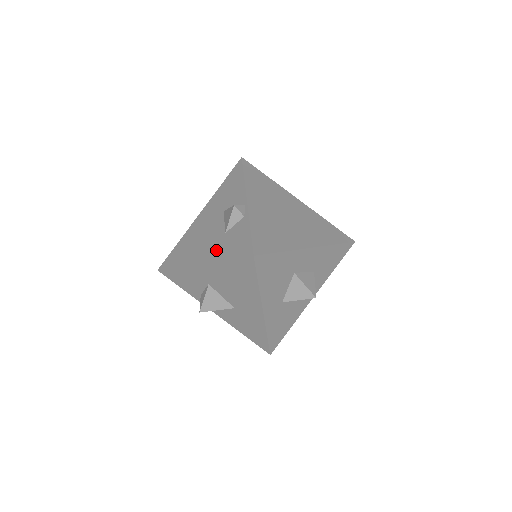
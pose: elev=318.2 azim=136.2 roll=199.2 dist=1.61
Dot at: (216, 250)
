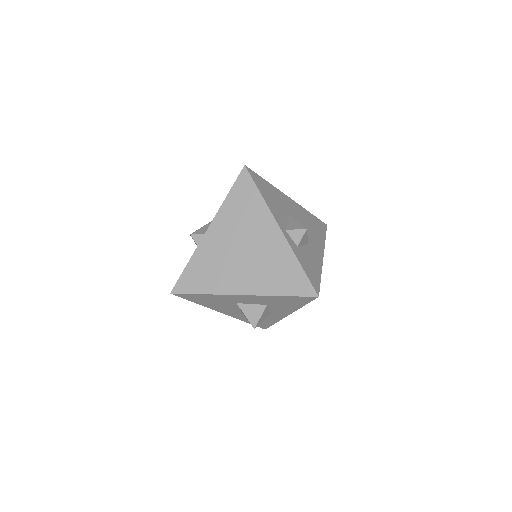
Dot at: occluded
